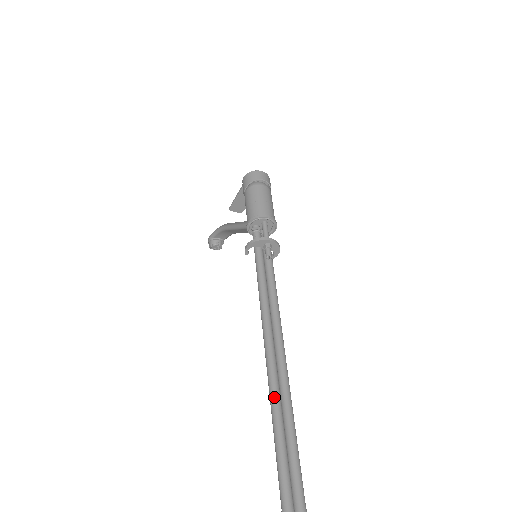
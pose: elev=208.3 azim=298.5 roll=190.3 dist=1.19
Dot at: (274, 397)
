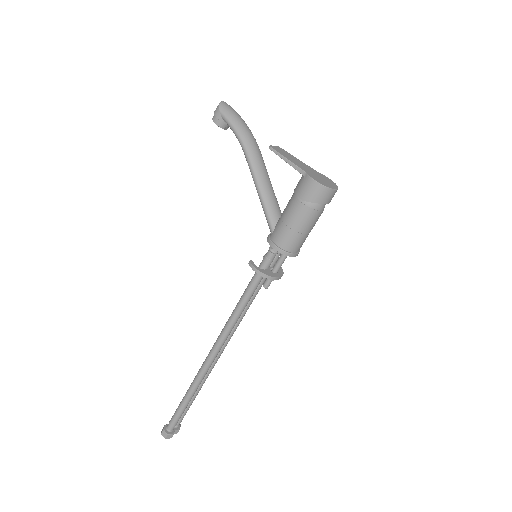
Dot at: (200, 381)
